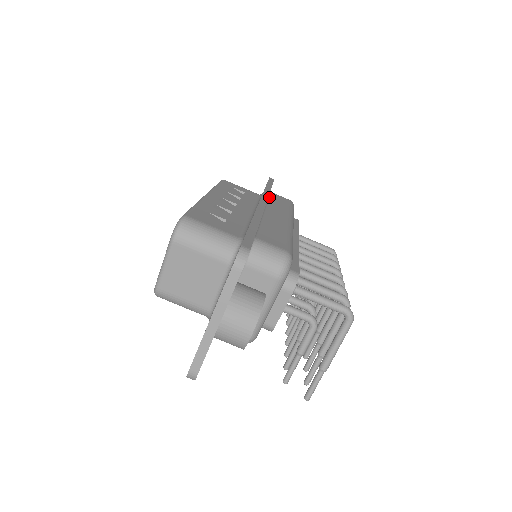
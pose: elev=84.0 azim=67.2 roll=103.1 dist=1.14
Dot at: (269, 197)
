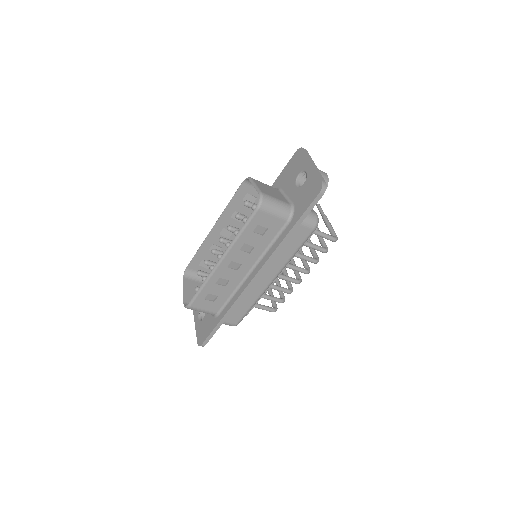
Dot at: occluded
